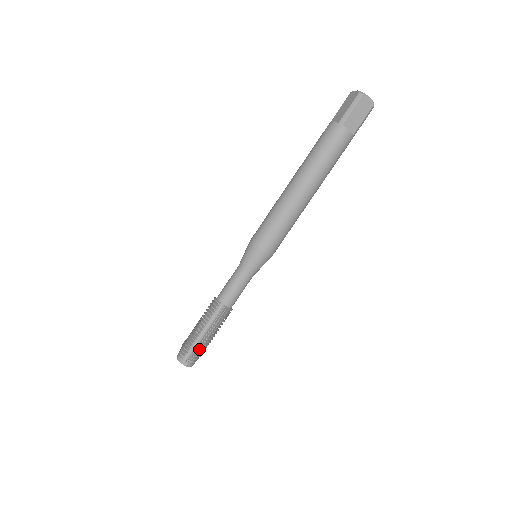
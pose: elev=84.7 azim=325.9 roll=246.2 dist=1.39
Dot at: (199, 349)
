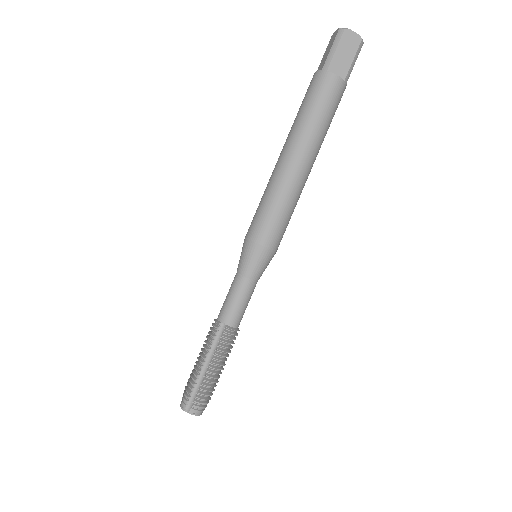
Dot at: (204, 388)
